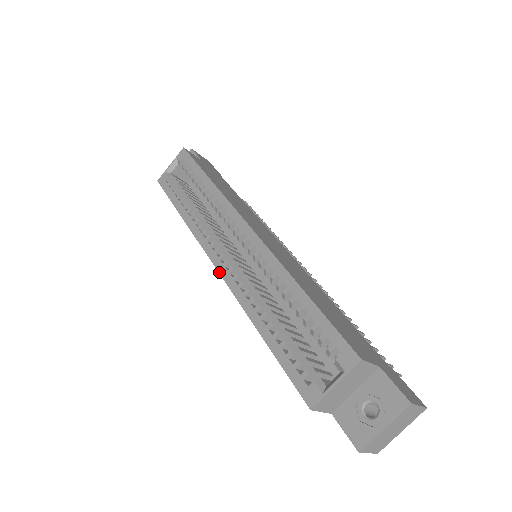
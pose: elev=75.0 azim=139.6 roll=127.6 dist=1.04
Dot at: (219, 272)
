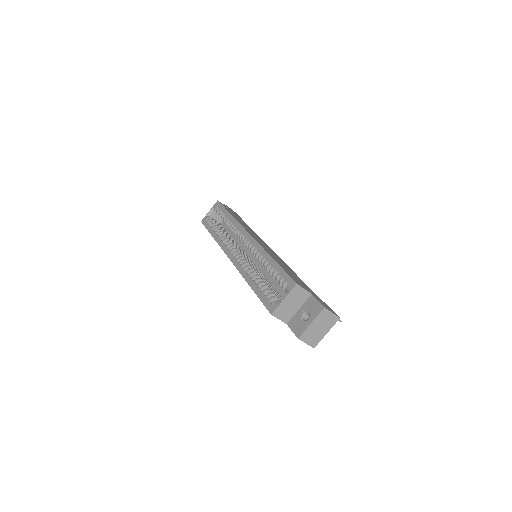
Dot at: (232, 261)
